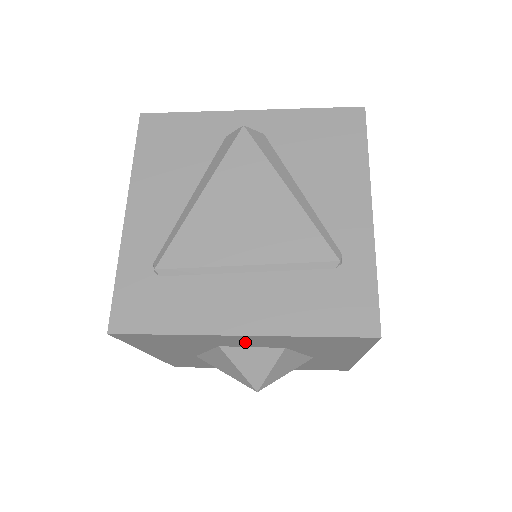
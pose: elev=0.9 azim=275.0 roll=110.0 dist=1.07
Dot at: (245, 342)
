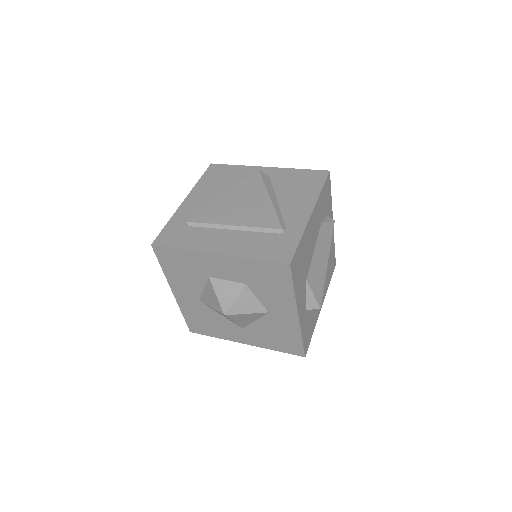
Dot at: (221, 269)
